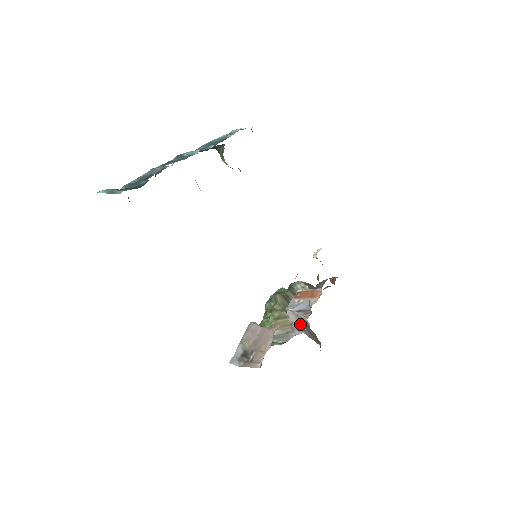
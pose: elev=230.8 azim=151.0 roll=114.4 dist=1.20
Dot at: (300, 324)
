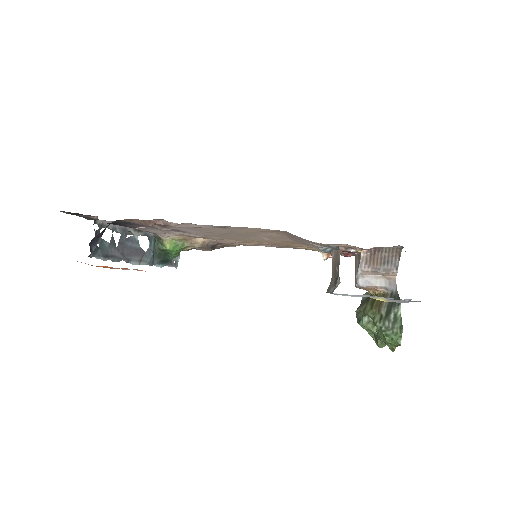
Dot at: (381, 278)
